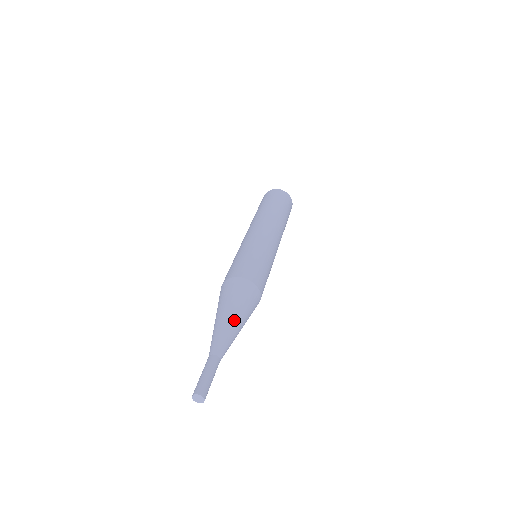
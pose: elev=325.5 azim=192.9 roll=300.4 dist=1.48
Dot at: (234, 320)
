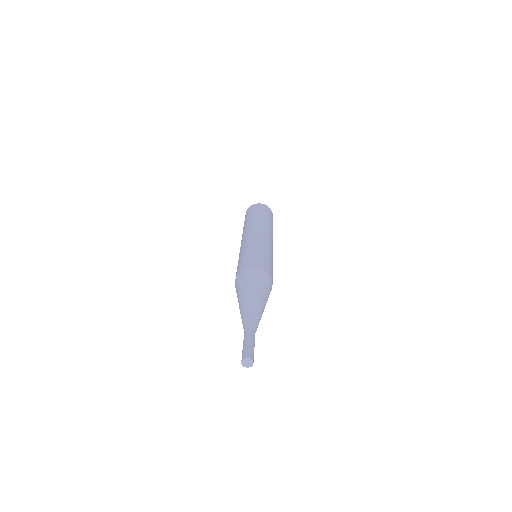
Dot at: (246, 300)
